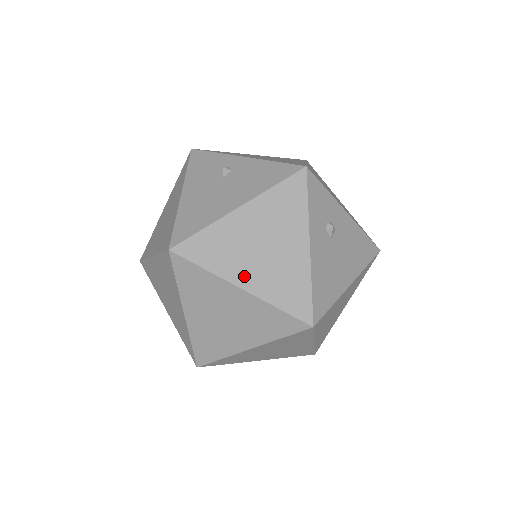
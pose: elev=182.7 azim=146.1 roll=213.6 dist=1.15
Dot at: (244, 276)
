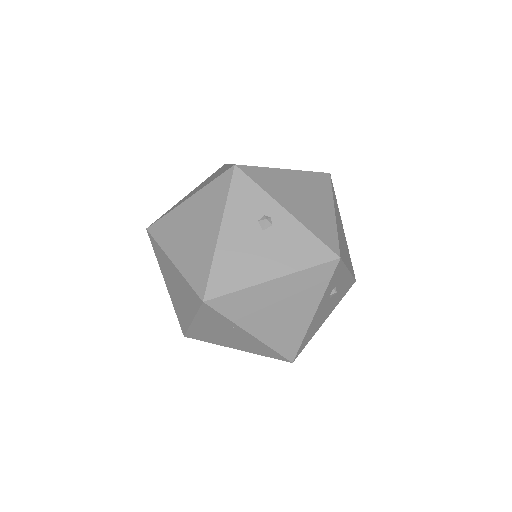
Dot at: (257, 327)
